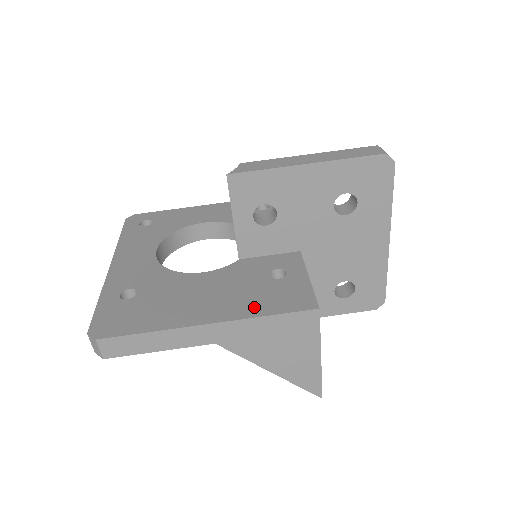
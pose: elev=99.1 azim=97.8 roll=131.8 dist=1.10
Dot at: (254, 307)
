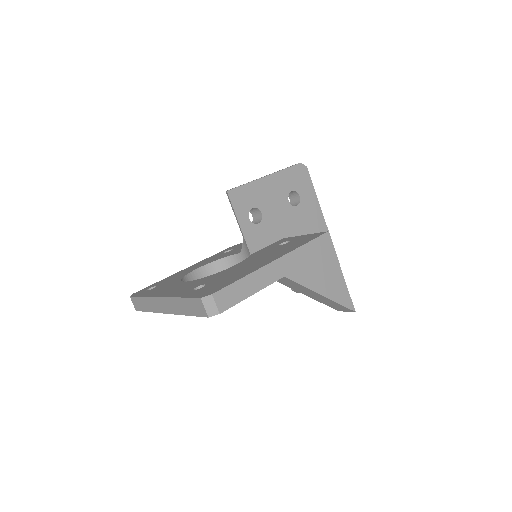
Dot at: (292, 247)
